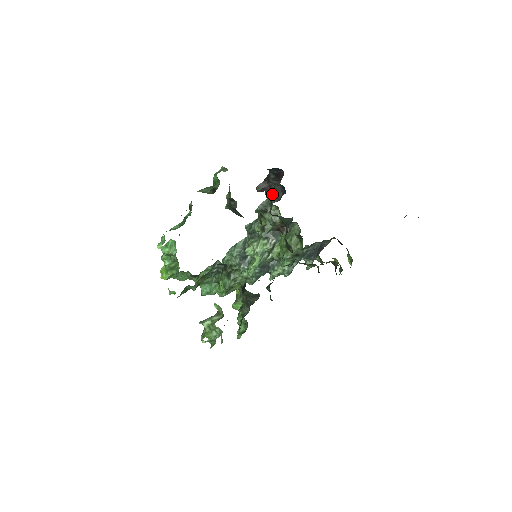
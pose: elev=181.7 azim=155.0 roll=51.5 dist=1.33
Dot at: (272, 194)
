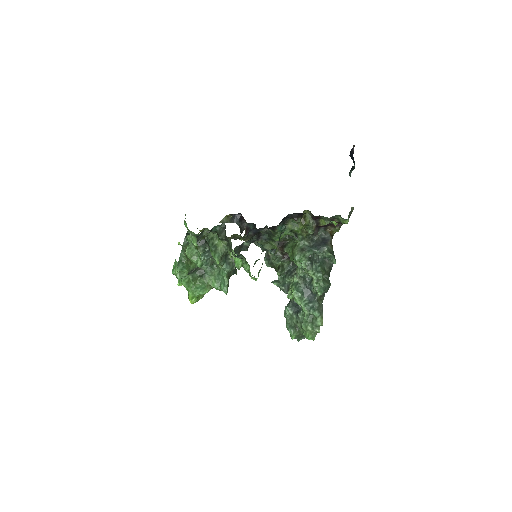
Dot at: occluded
